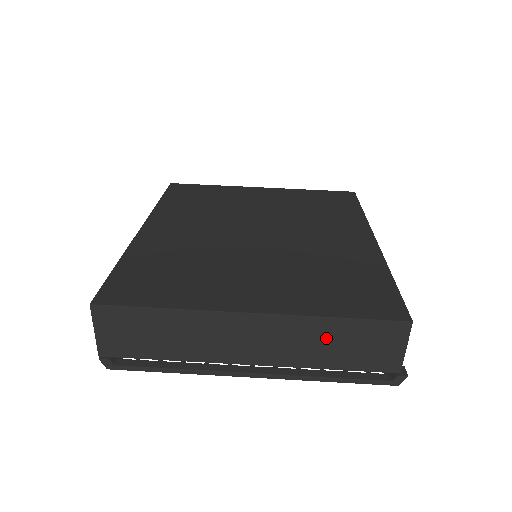
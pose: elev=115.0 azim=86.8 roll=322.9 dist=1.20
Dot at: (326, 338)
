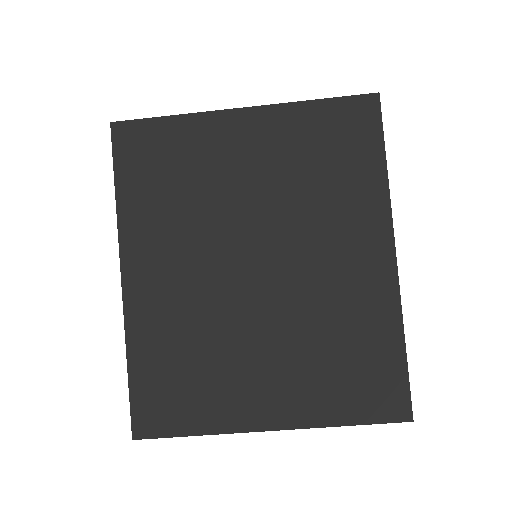
Dot at: occluded
